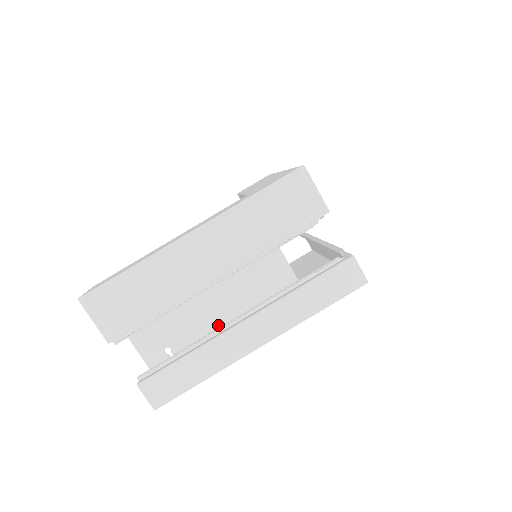
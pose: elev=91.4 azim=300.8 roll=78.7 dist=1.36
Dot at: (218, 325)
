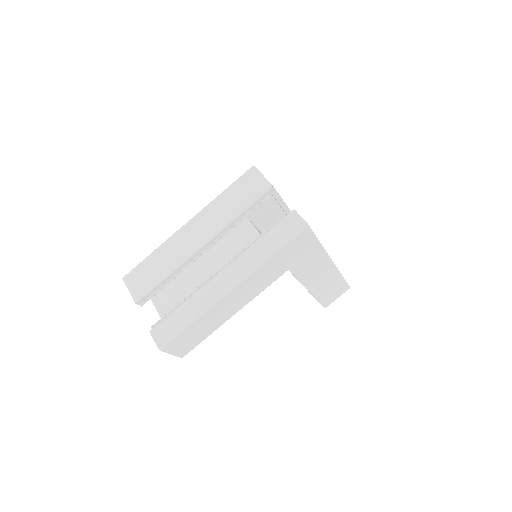
Dot at: occluded
